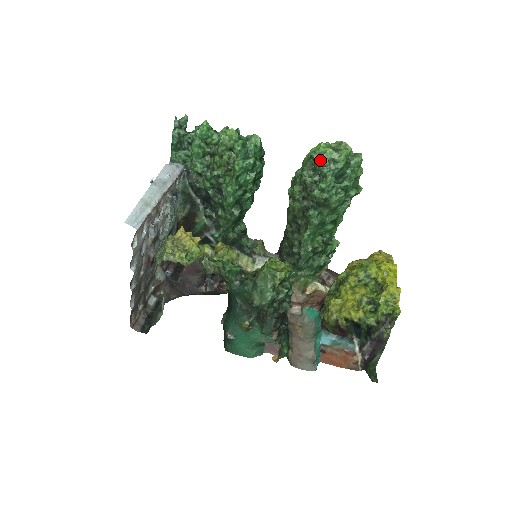
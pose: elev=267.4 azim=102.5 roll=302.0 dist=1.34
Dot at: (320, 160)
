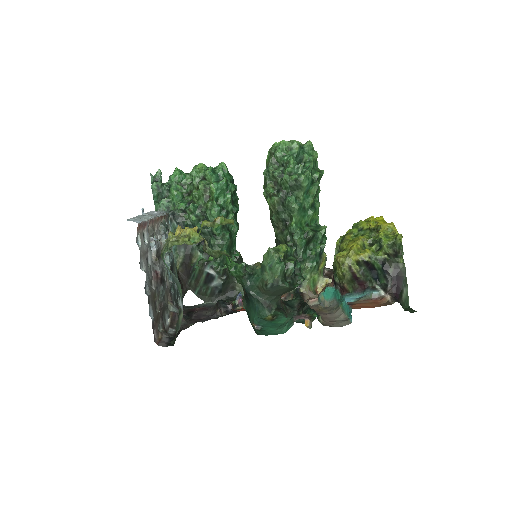
Dot at: (278, 151)
